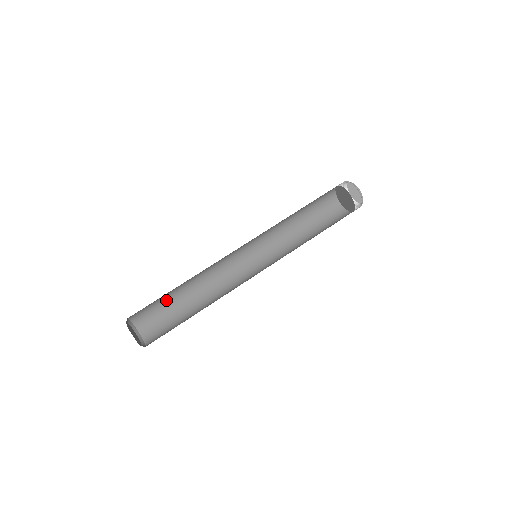
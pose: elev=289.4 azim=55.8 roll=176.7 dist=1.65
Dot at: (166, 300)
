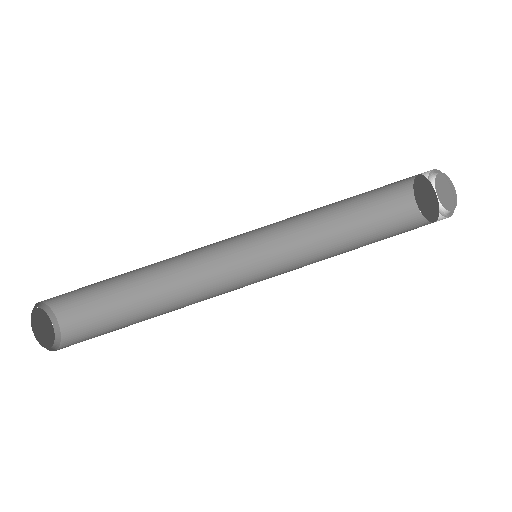
Dot at: occluded
